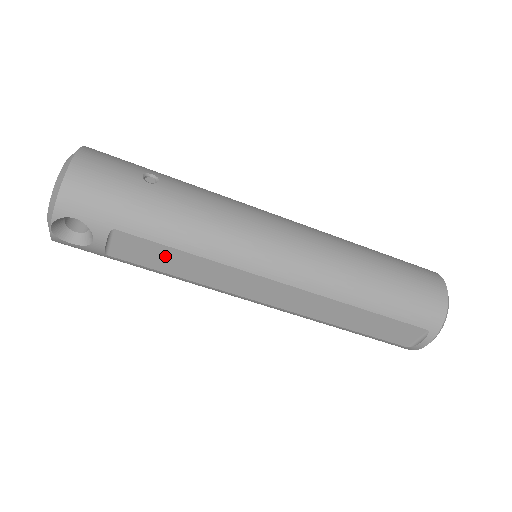
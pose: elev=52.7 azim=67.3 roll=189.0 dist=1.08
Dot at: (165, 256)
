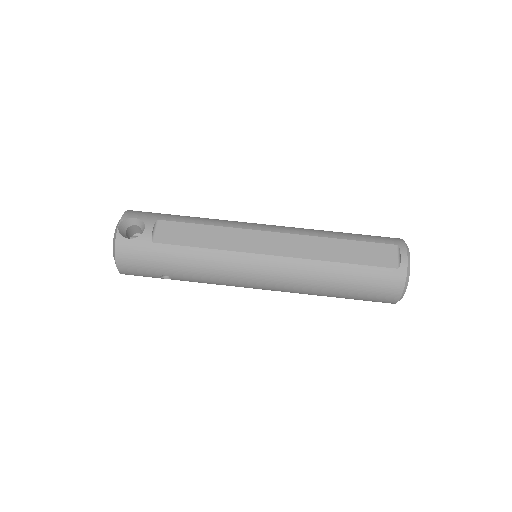
Dot at: (192, 232)
